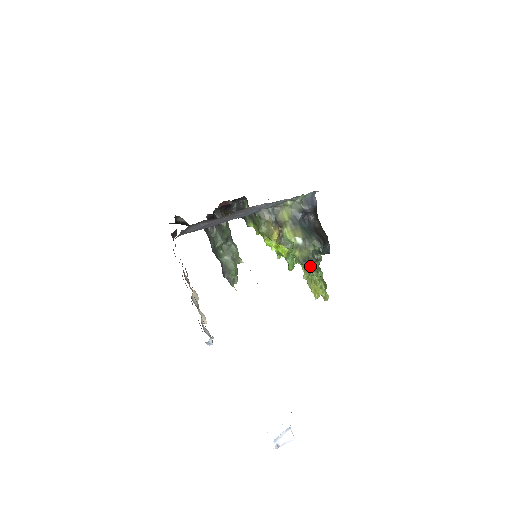
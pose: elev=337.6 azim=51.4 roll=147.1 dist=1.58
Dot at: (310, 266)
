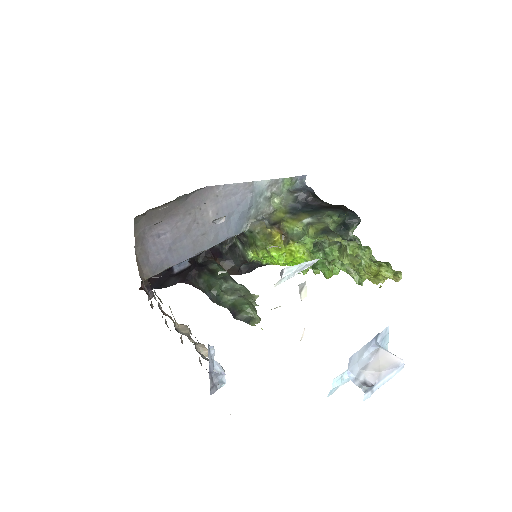
Dot at: occluded
